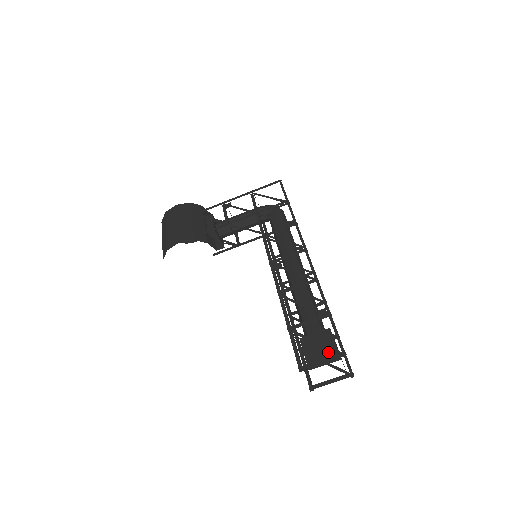
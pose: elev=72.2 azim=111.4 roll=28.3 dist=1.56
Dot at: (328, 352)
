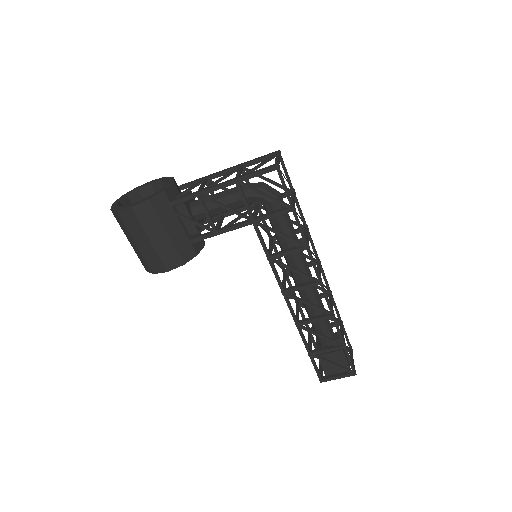
Dot at: (341, 367)
